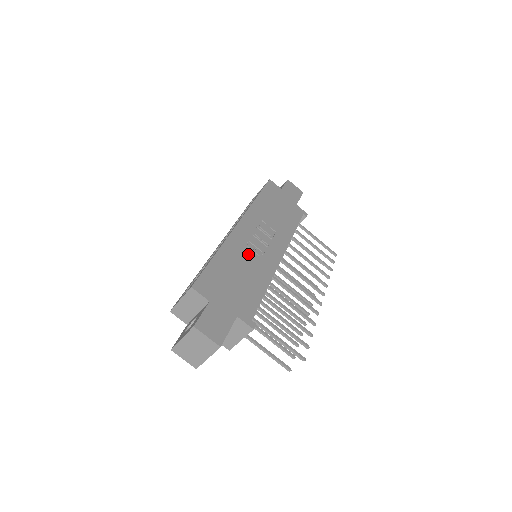
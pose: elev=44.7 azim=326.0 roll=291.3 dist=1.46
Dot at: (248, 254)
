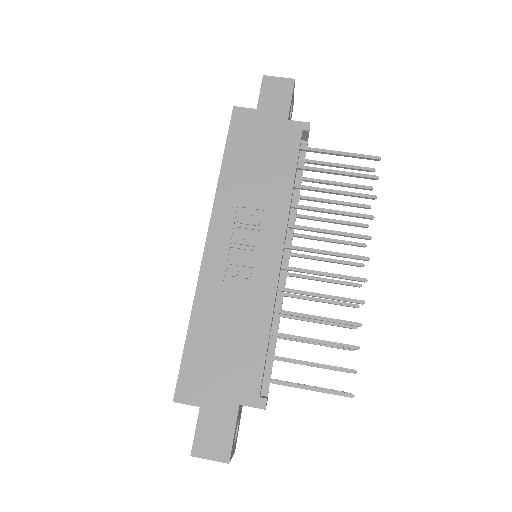
Dot at: (231, 290)
